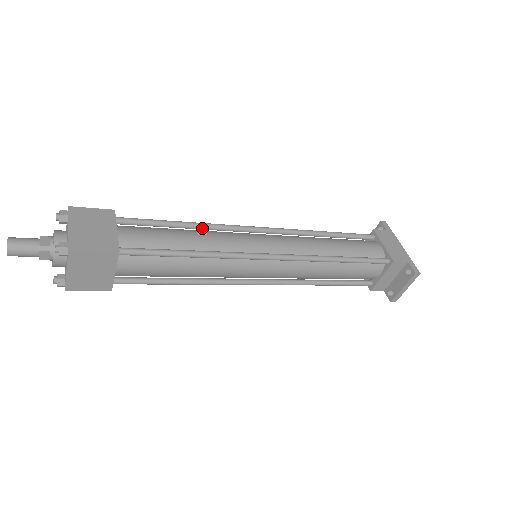
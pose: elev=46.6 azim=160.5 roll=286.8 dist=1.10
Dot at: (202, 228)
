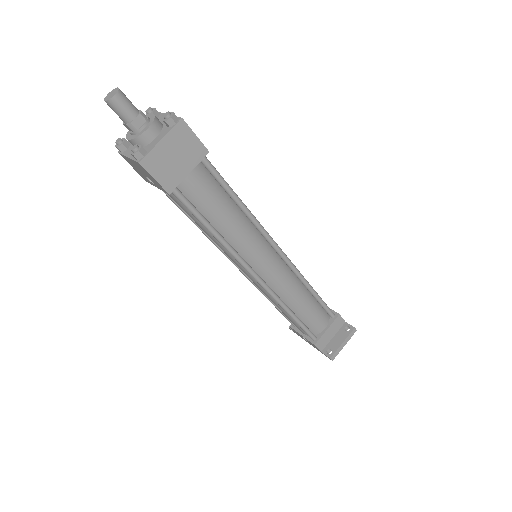
Dot at: occluded
